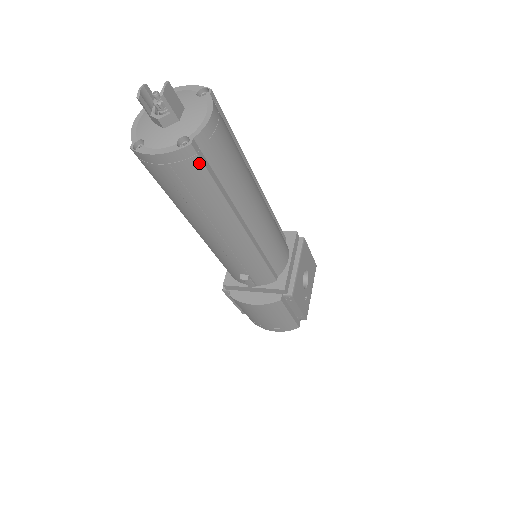
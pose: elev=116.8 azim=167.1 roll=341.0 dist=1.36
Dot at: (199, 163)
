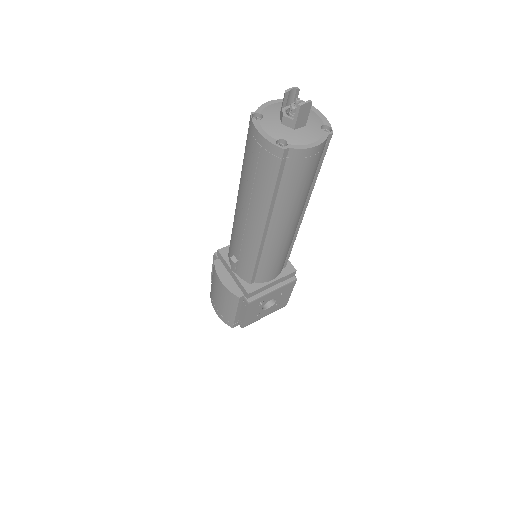
Dot at: (278, 165)
